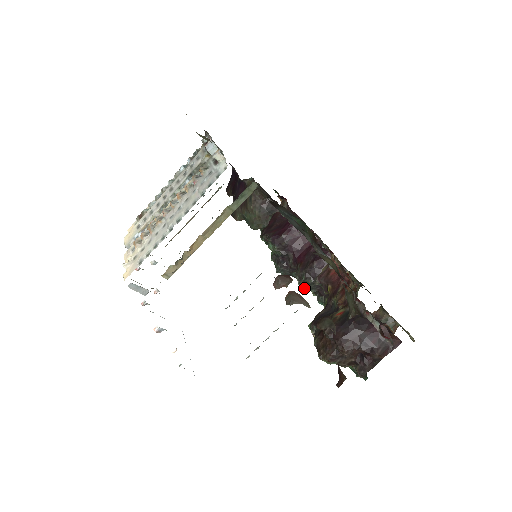
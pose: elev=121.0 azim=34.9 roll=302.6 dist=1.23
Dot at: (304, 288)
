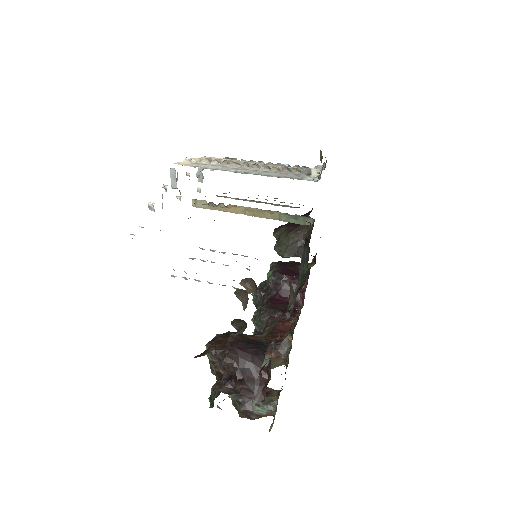
Dot at: (254, 319)
